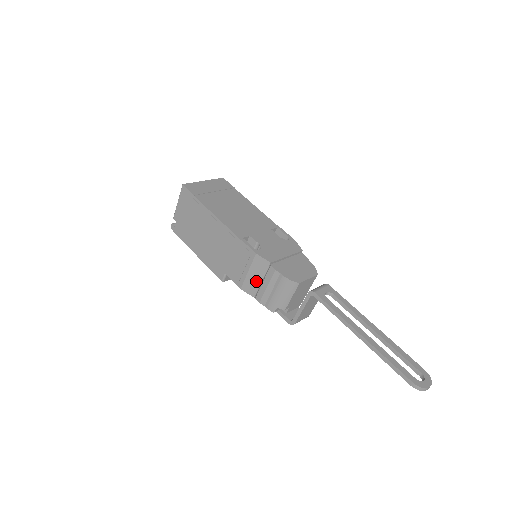
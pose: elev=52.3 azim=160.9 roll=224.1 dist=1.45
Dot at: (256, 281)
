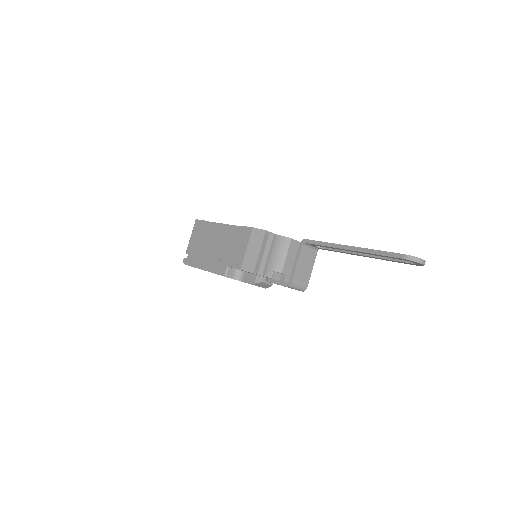
Dot at: (254, 254)
